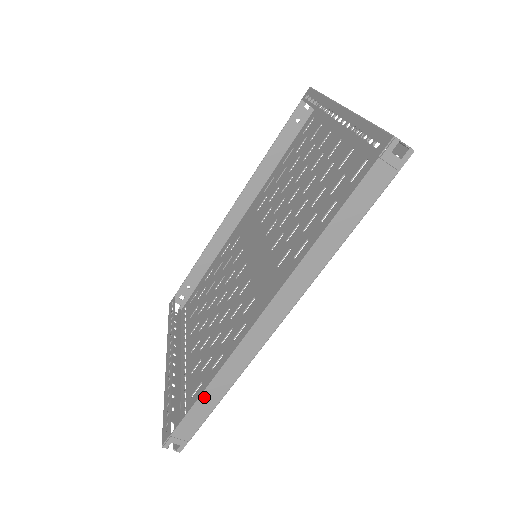
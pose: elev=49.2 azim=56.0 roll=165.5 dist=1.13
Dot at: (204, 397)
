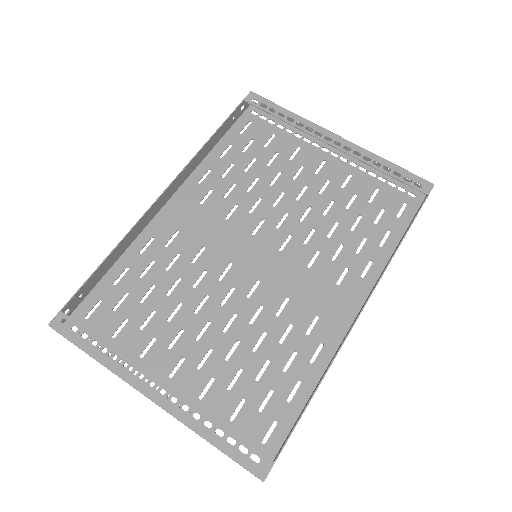
Dot at: occluded
